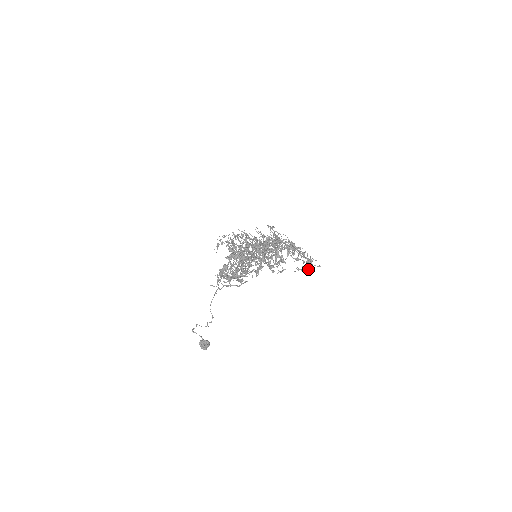
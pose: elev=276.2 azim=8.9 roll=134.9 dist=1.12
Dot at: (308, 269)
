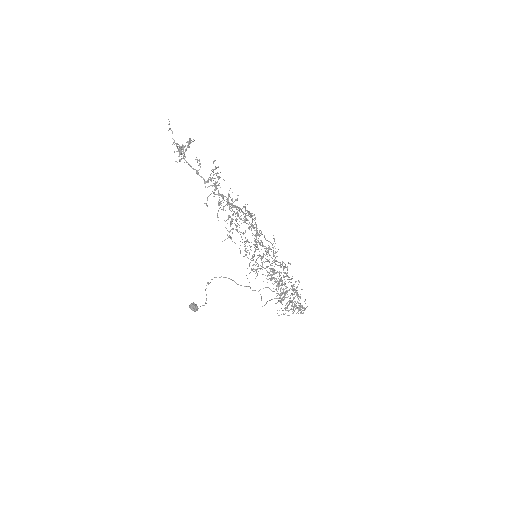
Dot at: occluded
